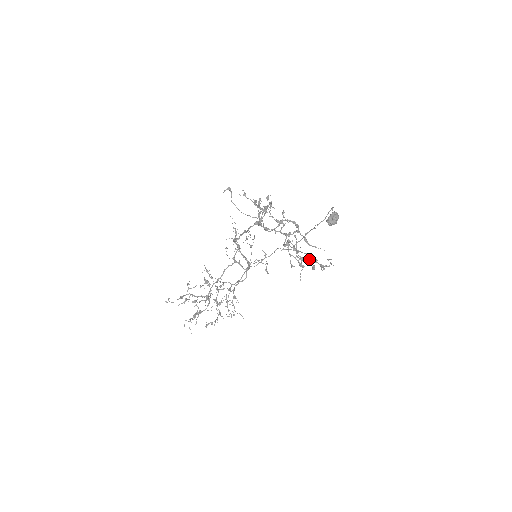
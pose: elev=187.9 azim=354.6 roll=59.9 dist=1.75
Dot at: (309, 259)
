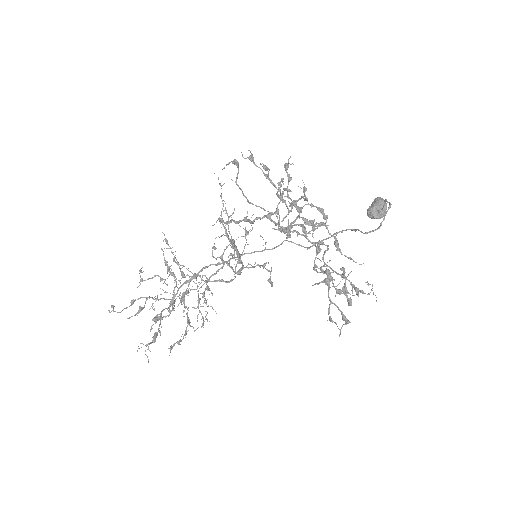
Dot at: (345, 288)
